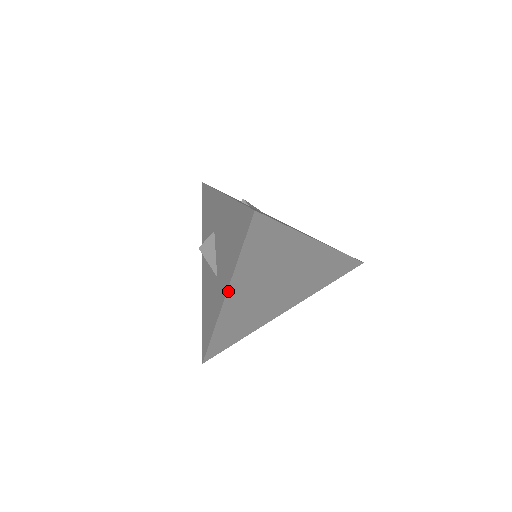
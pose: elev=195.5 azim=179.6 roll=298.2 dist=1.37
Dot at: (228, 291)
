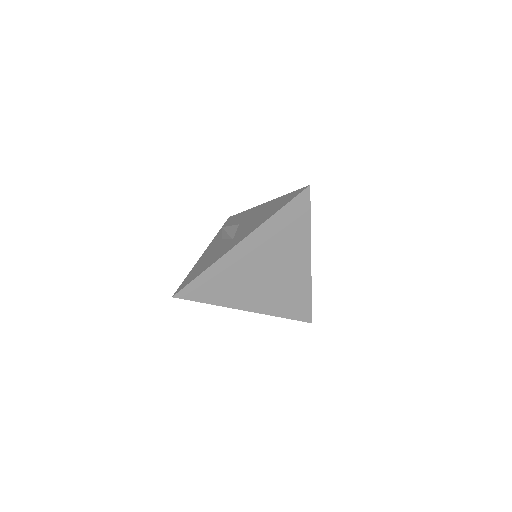
Dot at: (249, 236)
